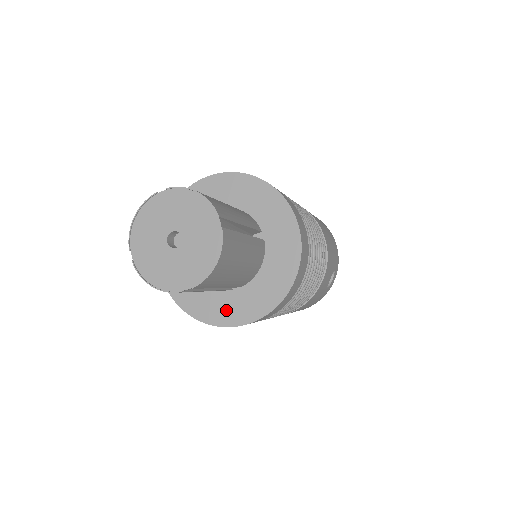
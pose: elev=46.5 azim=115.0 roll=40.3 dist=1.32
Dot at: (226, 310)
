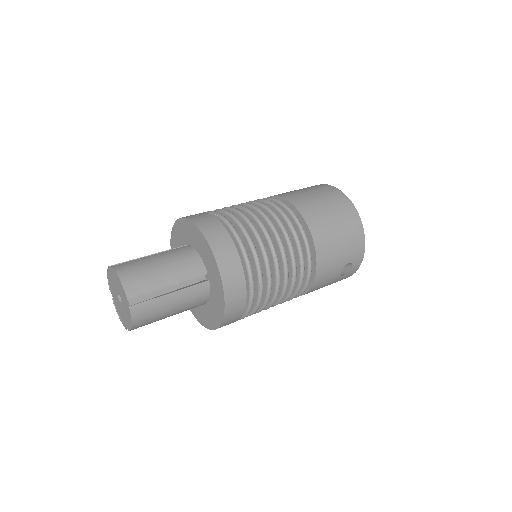
Dot at: (200, 314)
